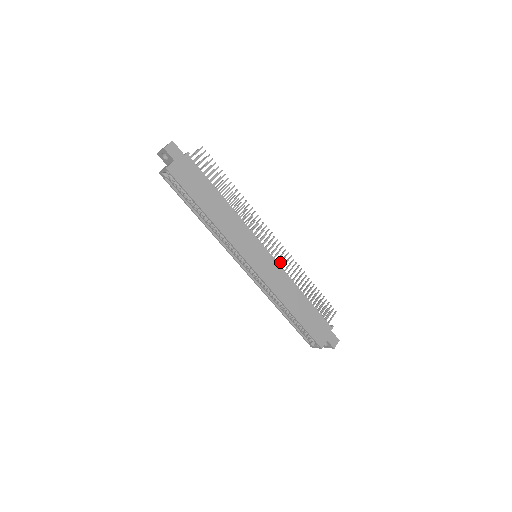
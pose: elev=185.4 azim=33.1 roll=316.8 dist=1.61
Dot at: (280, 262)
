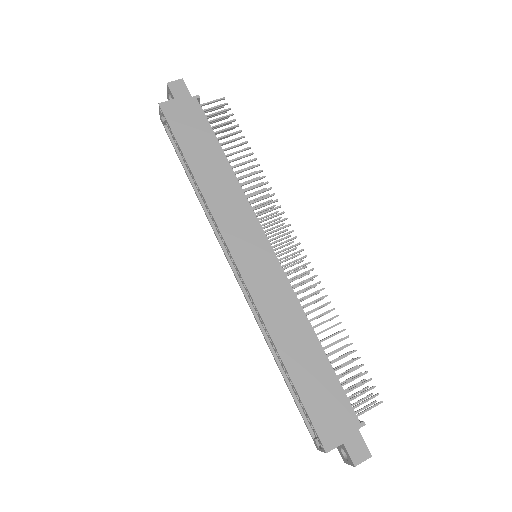
Dot at: occluded
